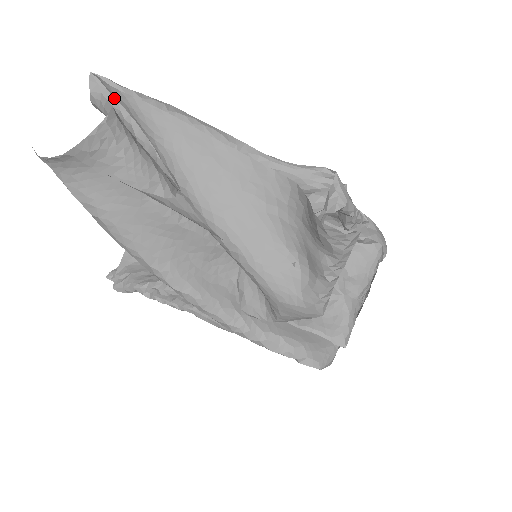
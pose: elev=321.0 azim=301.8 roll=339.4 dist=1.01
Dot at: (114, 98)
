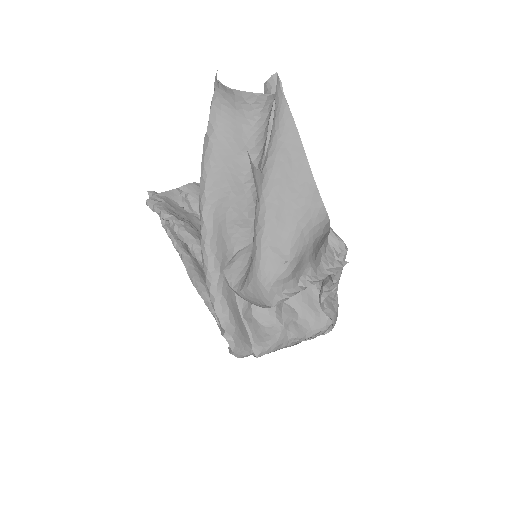
Dot at: occluded
